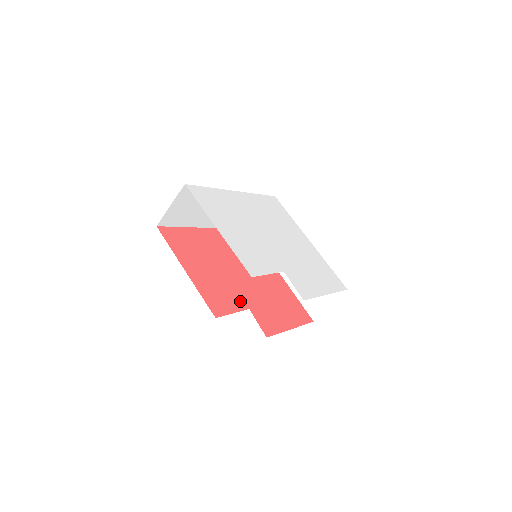
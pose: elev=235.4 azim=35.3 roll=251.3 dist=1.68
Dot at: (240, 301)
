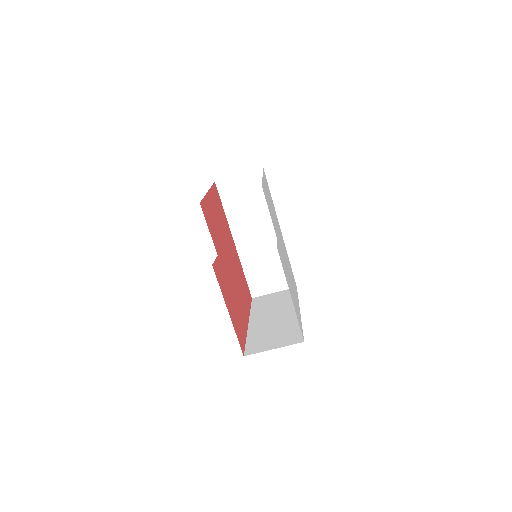
Dot at: (217, 246)
